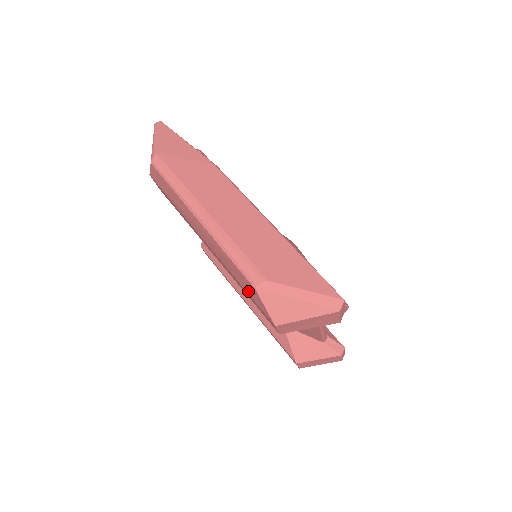
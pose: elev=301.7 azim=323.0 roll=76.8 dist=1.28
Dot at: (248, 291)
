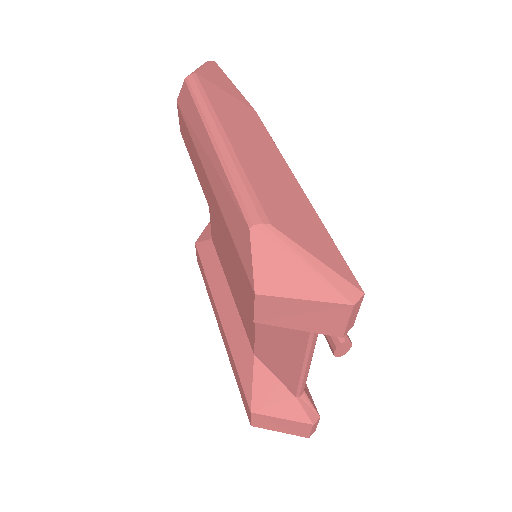
Dot at: (237, 240)
